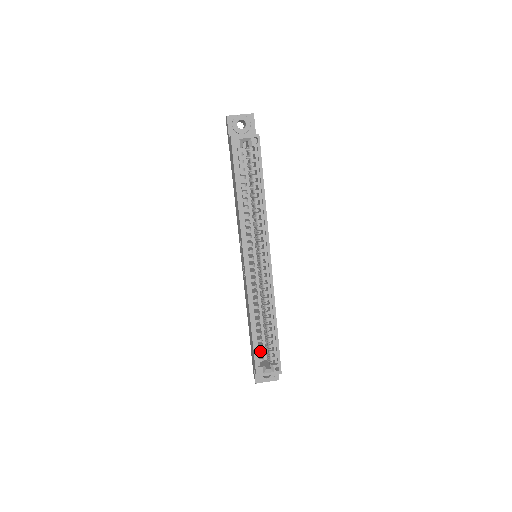
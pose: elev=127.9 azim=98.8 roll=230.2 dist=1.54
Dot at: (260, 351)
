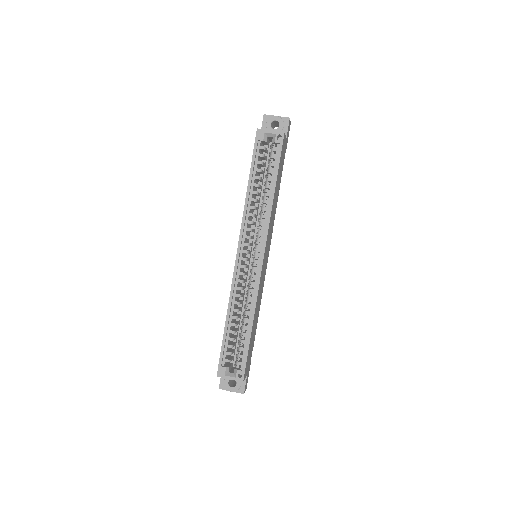
Dot at: (229, 351)
